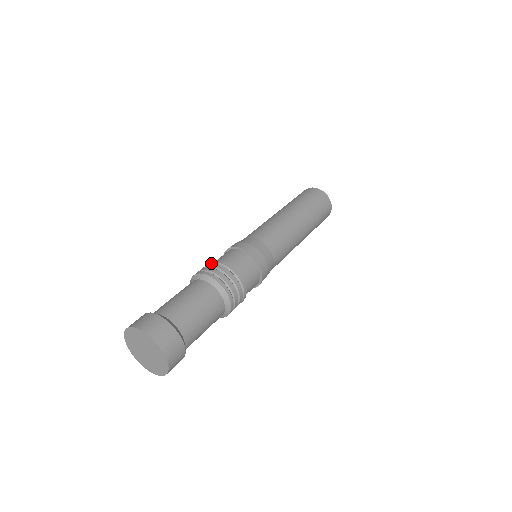
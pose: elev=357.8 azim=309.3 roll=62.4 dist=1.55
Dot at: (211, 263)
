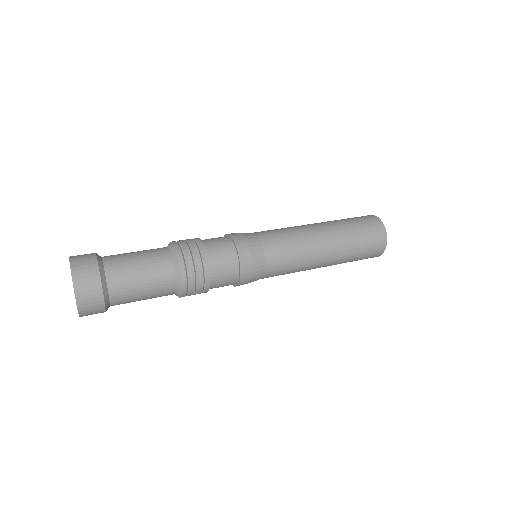
Dot at: (193, 239)
